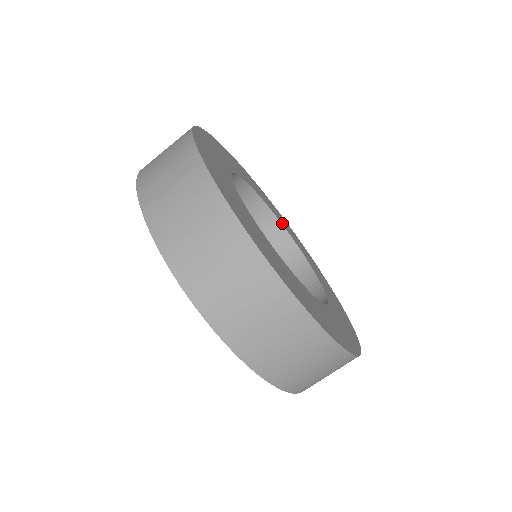
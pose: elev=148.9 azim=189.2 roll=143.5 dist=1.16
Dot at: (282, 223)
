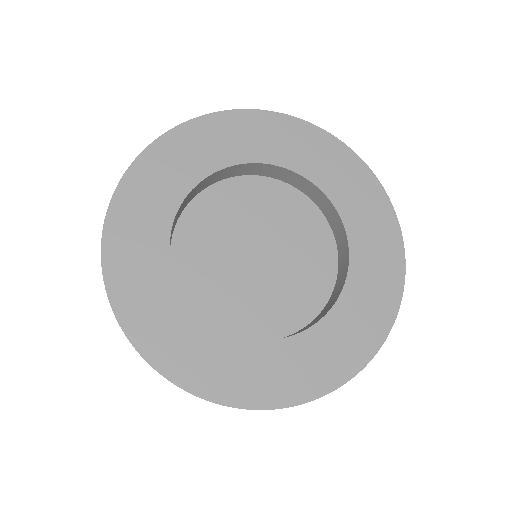
Dot at: (348, 217)
